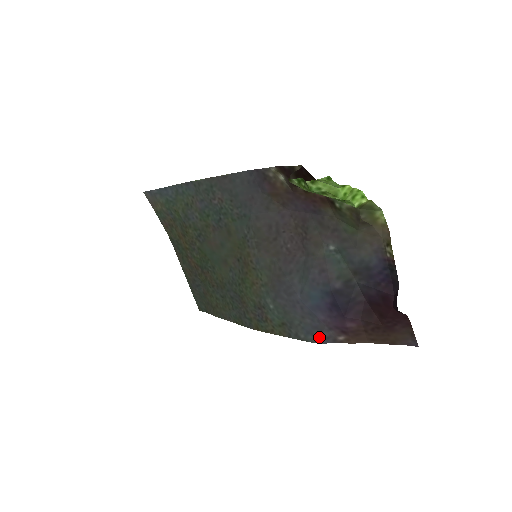
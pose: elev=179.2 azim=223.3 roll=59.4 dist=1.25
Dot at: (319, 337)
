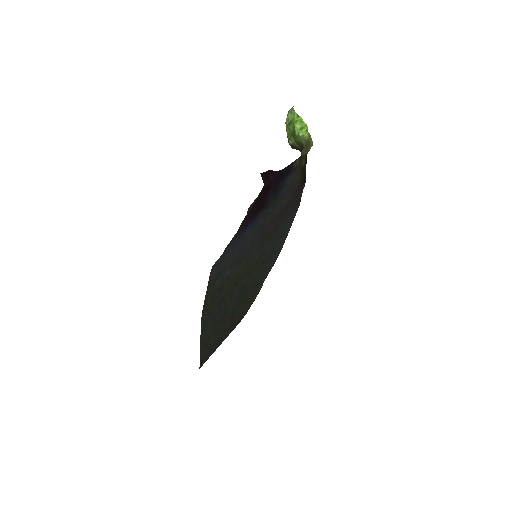
Dot at: (218, 260)
